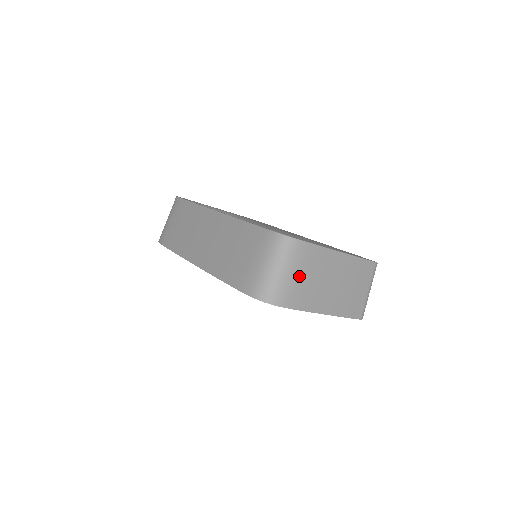
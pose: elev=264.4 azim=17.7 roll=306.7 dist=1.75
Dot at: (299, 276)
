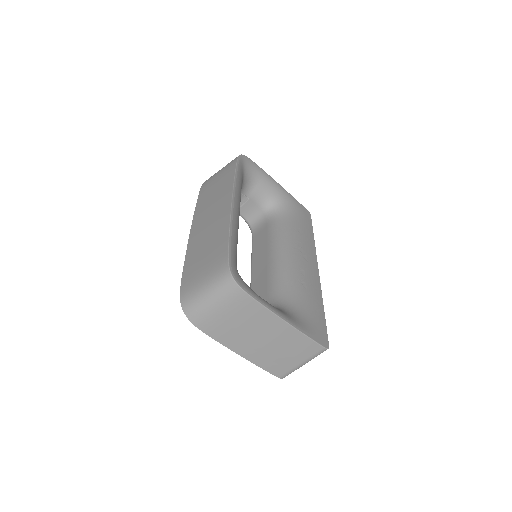
Dot at: (226, 315)
